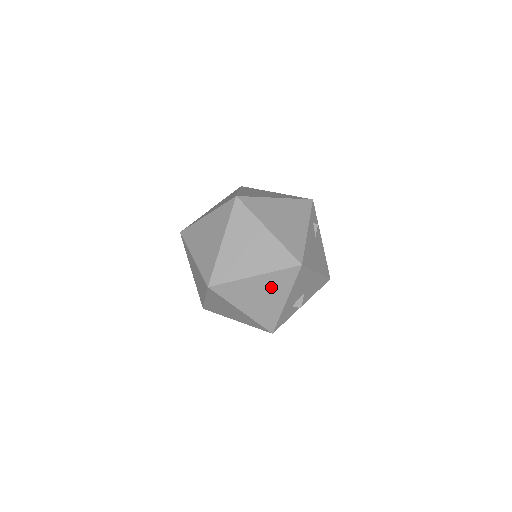
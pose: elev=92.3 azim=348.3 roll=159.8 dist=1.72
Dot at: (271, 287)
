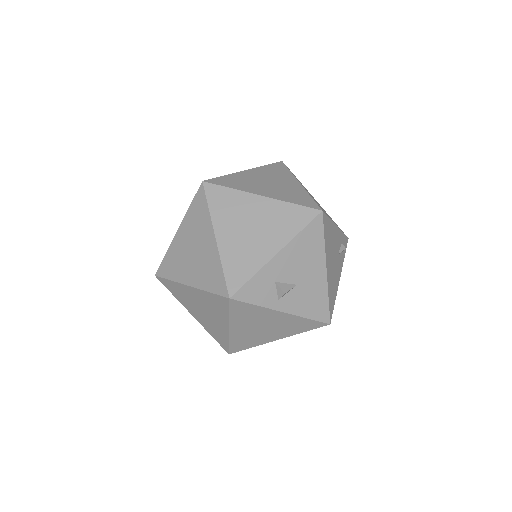
Dot at: (271, 222)
